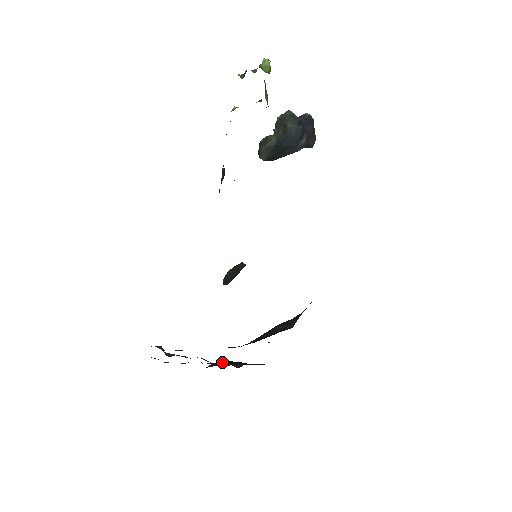
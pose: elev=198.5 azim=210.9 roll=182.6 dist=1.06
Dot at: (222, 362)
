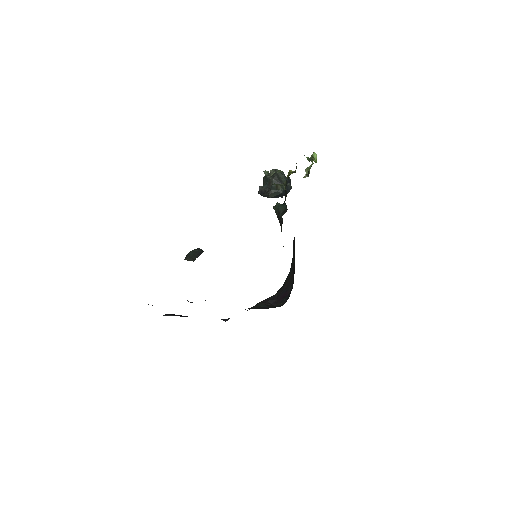
Dot at: (178, 315)
